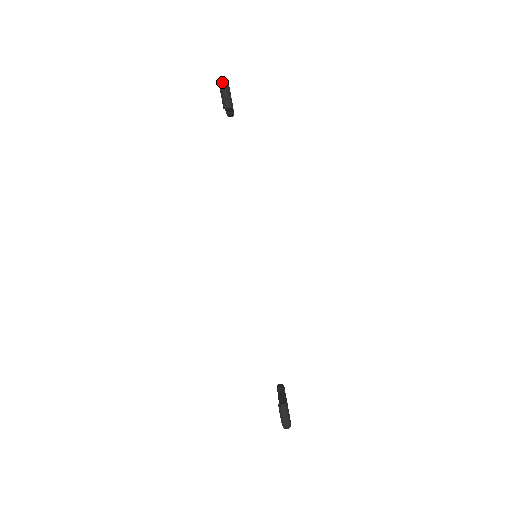
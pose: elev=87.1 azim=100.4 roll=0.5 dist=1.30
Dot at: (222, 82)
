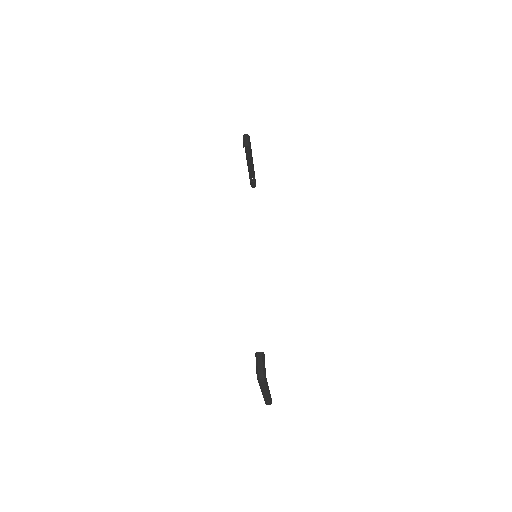
Dot at: (245, 134)
